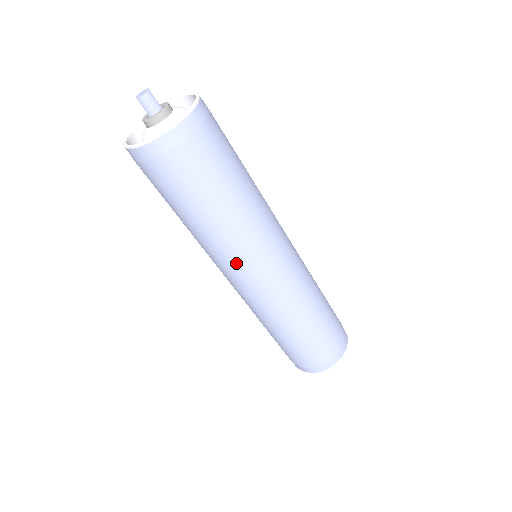
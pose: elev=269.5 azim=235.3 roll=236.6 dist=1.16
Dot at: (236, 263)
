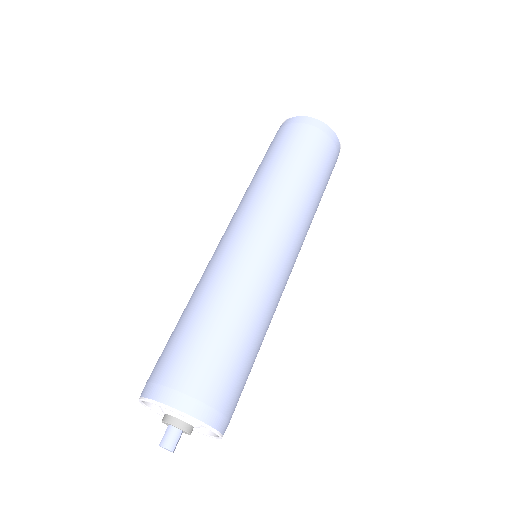
Dot at: (253, 209)
